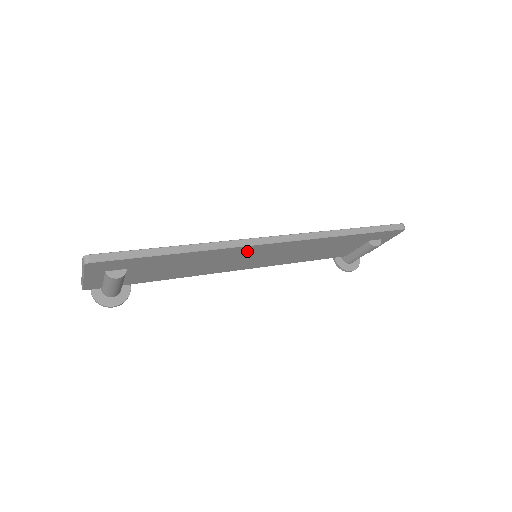
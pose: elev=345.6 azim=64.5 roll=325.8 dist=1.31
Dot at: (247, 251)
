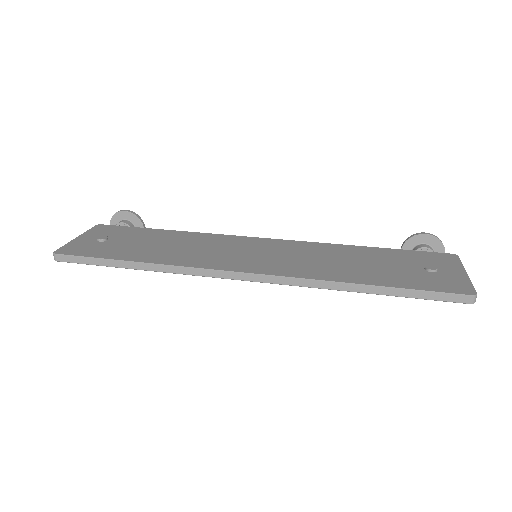
Dot at: occluded
